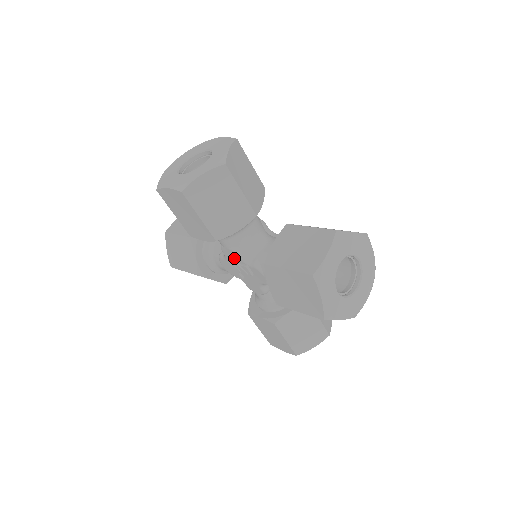
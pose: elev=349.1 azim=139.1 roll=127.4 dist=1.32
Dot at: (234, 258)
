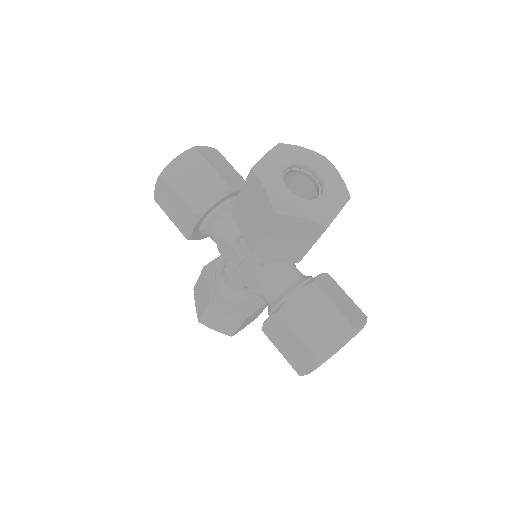
Dot at: (227, 250)
